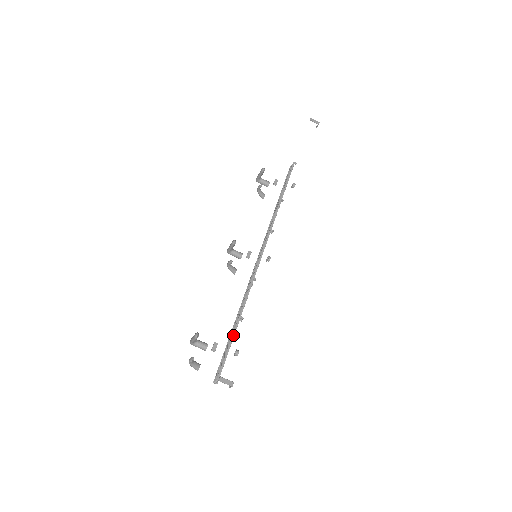
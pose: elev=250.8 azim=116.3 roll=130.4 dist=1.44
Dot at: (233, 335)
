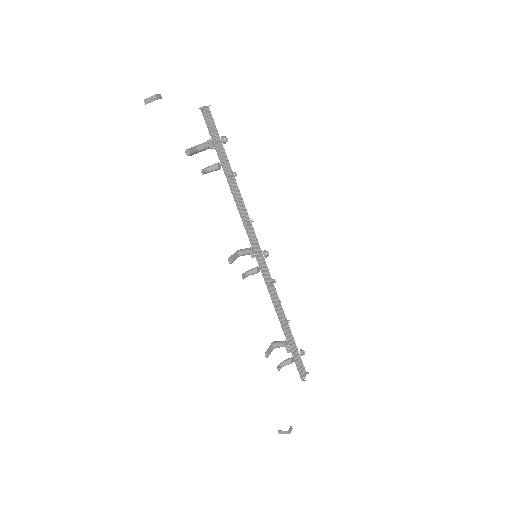
Dot at: (288, 344)
